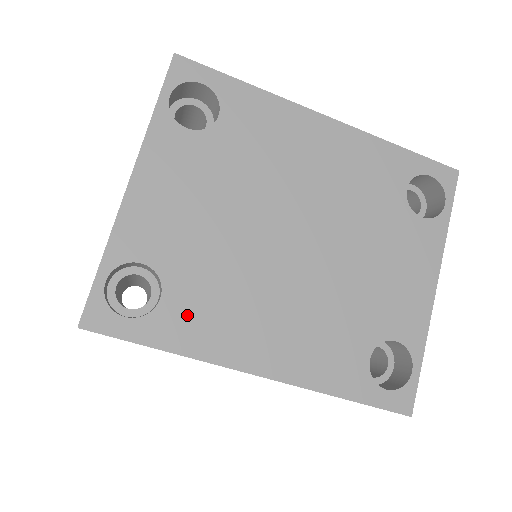
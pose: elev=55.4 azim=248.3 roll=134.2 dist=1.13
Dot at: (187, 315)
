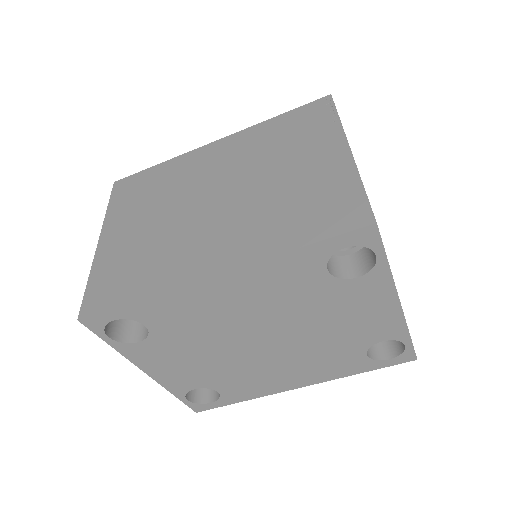
Dot at: (238, 390)
